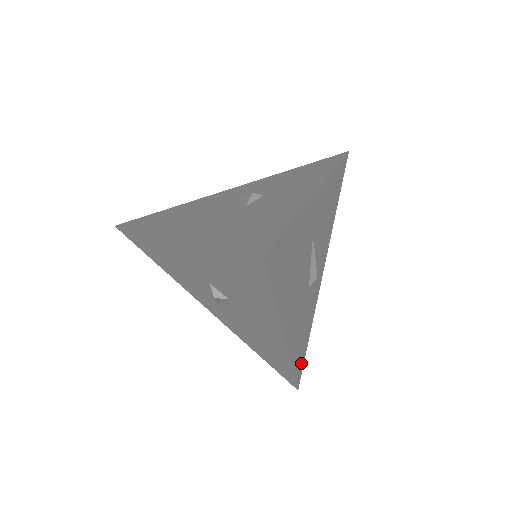
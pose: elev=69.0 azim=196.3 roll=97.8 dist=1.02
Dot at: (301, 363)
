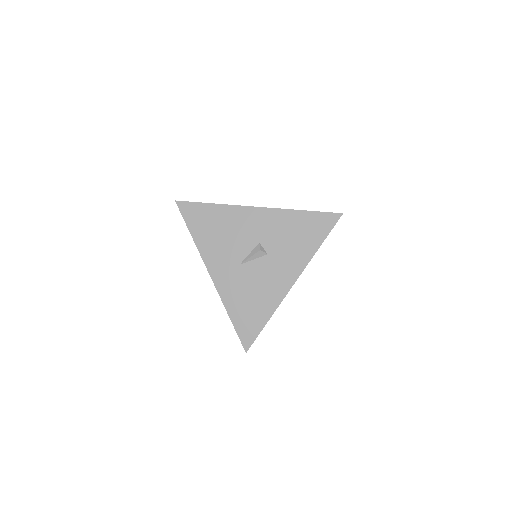
Dot at: occluded
